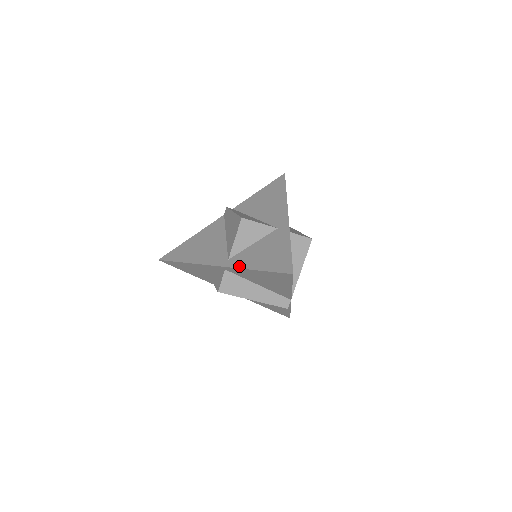
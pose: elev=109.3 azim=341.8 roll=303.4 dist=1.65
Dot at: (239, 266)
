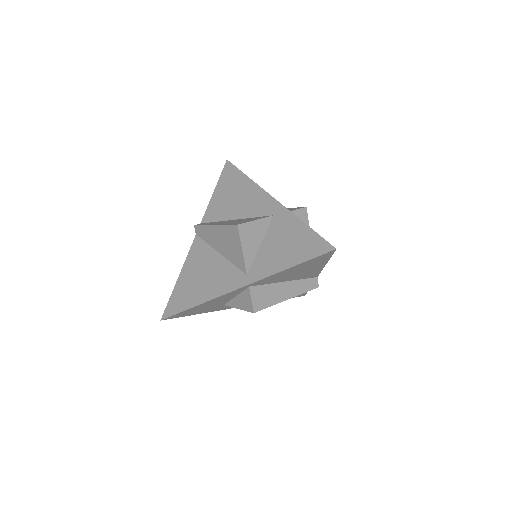
Dot at: (266, 274)
